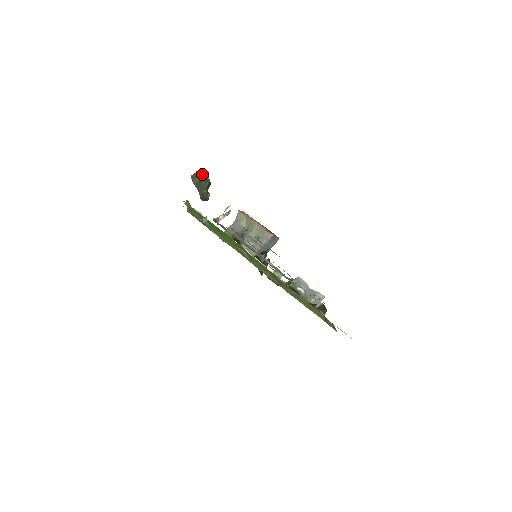
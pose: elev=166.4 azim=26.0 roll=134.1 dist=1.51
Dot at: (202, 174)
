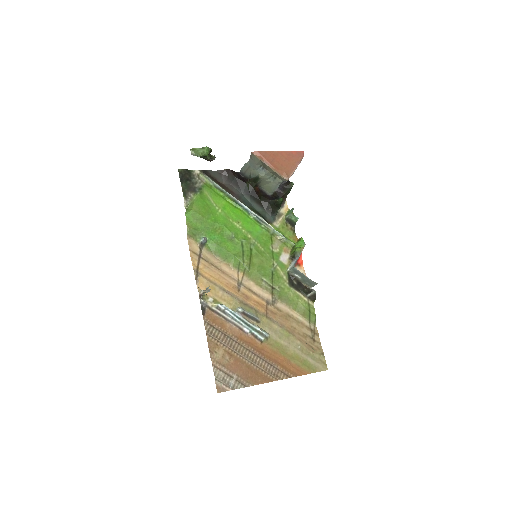
Dot at: (197, 156)
